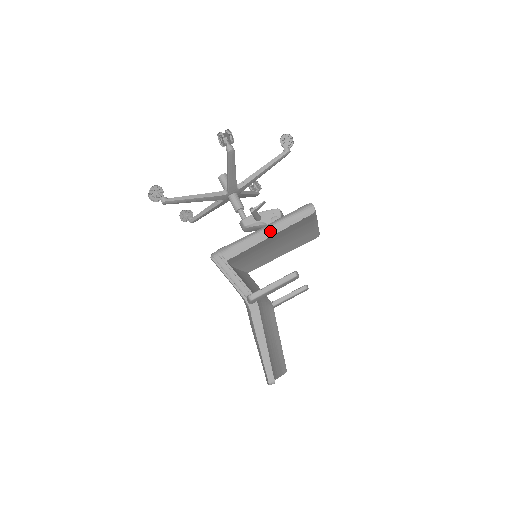
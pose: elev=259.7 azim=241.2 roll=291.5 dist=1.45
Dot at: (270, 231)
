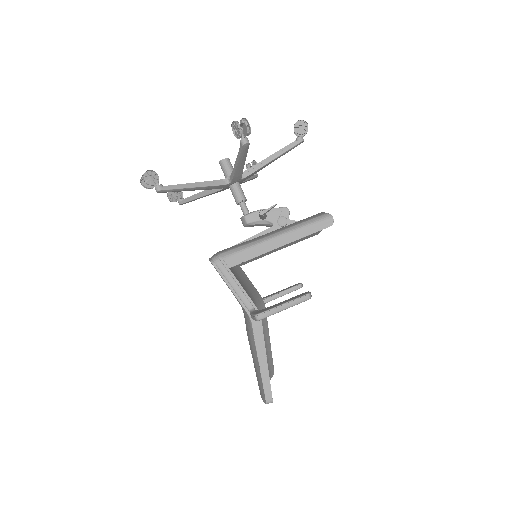
Dot at: (281, 240)
